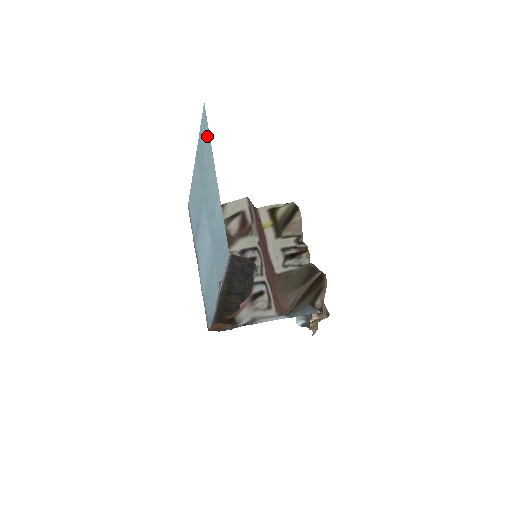
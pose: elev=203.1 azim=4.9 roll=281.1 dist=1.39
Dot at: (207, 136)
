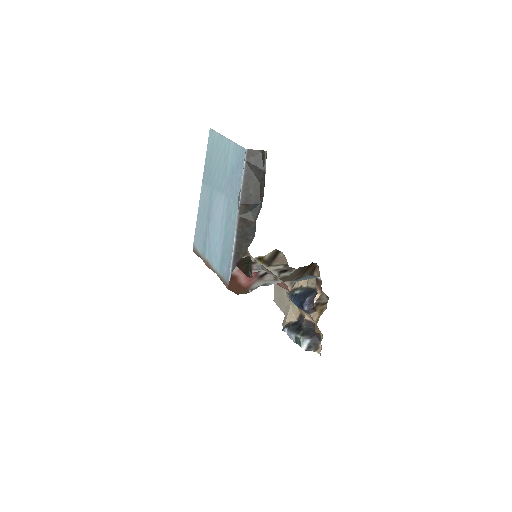
Dot at: (215, 138)
